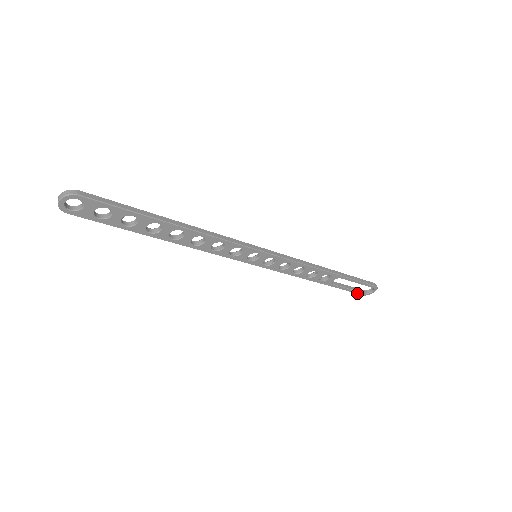
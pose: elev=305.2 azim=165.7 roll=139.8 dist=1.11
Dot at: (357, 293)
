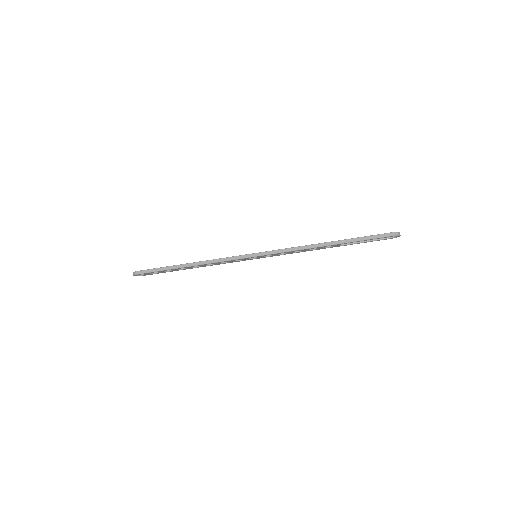
Dot at: occluded
